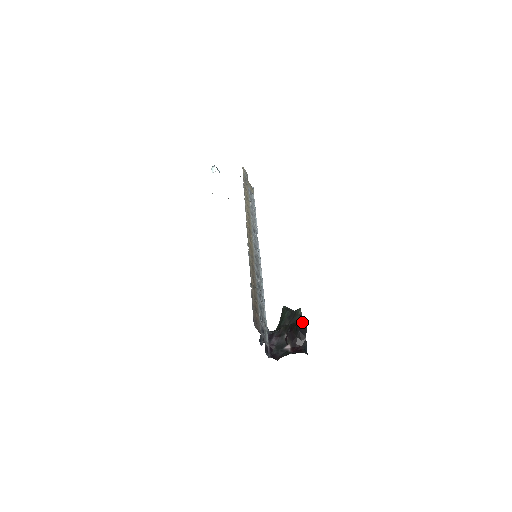
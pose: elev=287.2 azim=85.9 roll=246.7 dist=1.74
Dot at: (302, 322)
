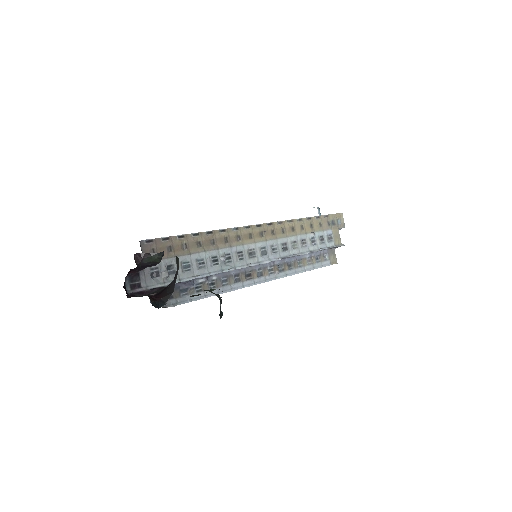
Dot at: (176, 257)
